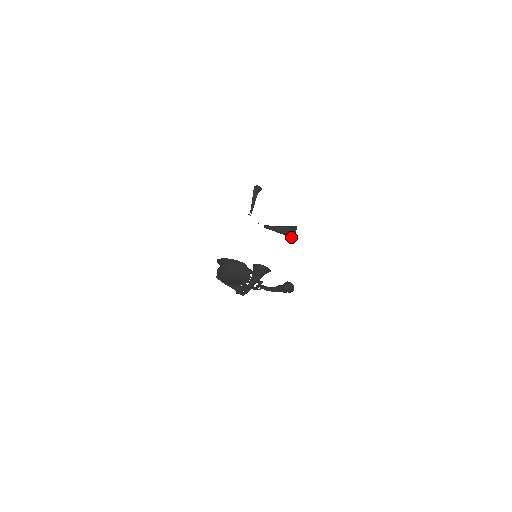
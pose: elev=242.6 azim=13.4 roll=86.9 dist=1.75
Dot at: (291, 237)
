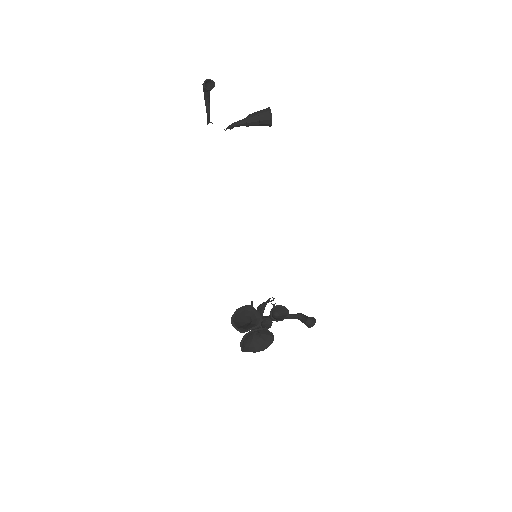
Dot at: (265, 125)
